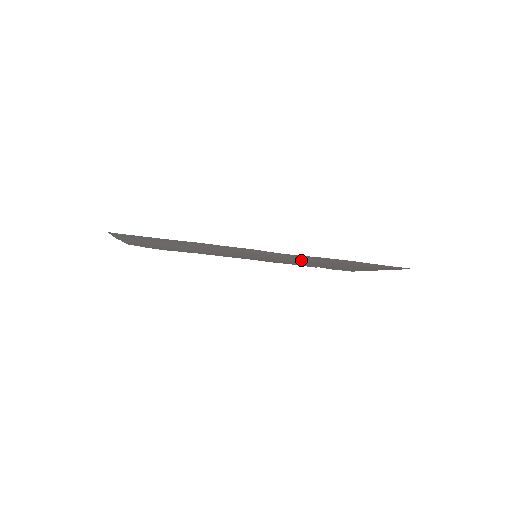
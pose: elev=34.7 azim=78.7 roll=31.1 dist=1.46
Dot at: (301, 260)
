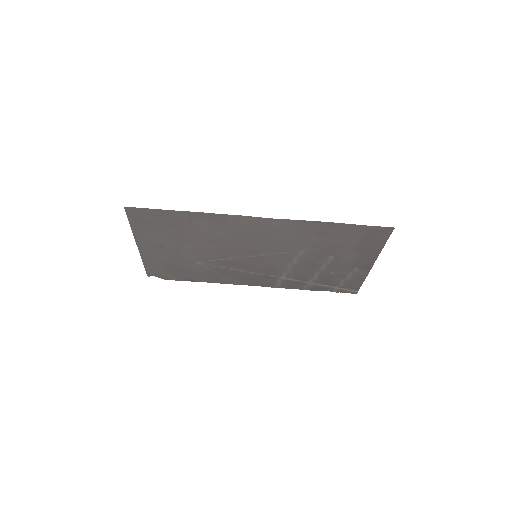
Dot at: (295, 250)
